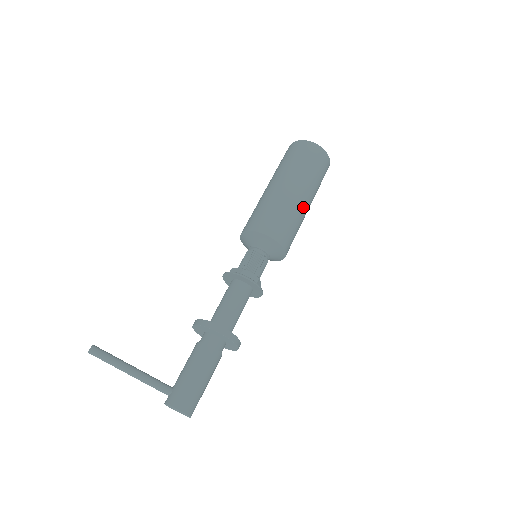
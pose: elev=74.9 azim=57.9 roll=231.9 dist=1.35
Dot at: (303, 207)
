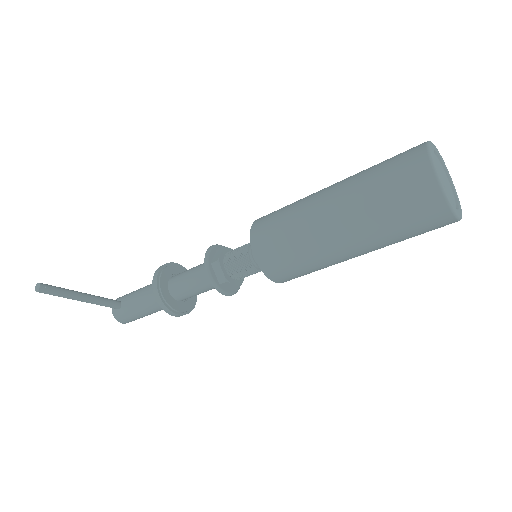
Dot at: occluded
